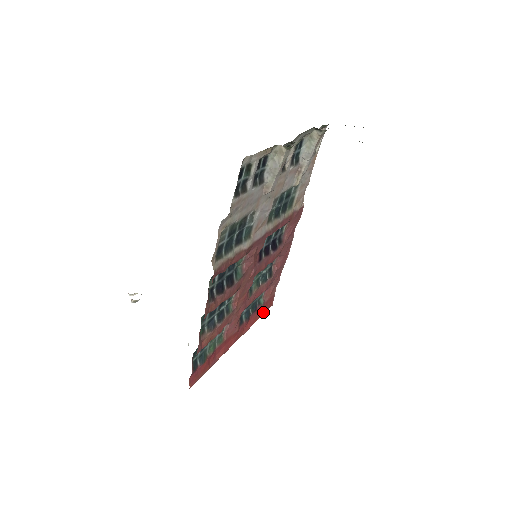
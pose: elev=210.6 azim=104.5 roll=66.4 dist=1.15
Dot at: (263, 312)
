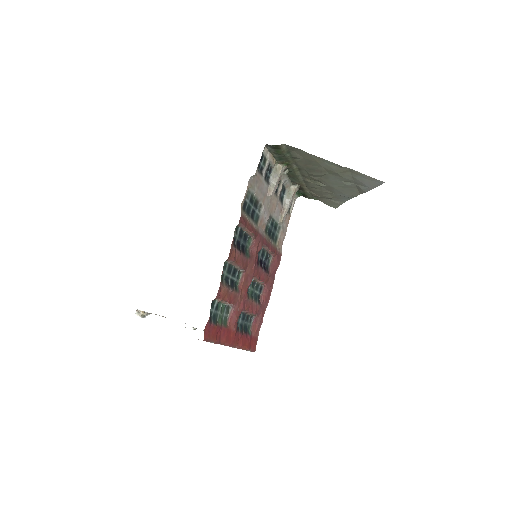
Dot at: (250, 346)
